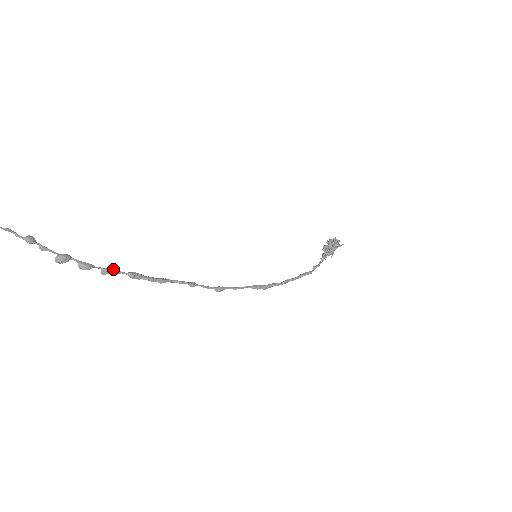
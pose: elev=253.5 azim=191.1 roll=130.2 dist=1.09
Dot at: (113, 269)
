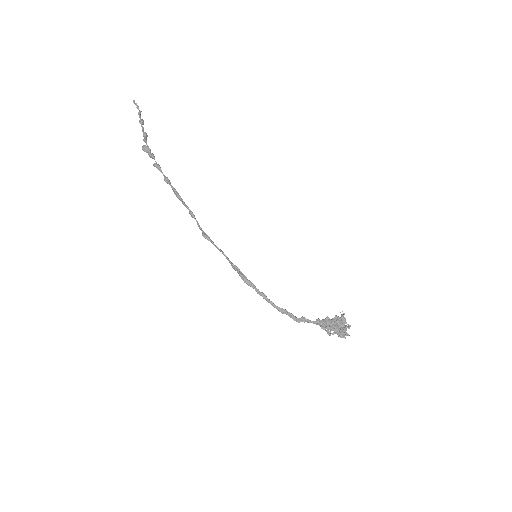
Dot at: occluded
